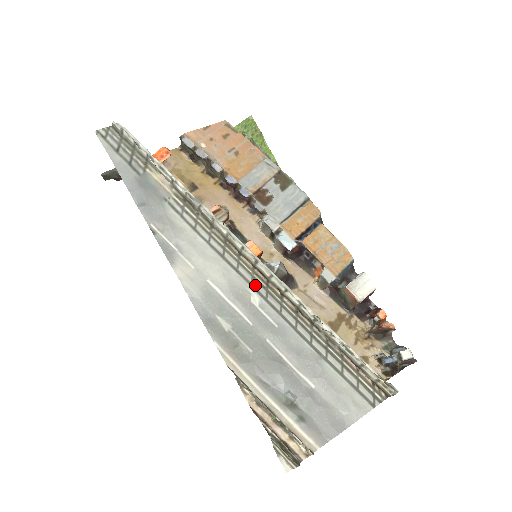
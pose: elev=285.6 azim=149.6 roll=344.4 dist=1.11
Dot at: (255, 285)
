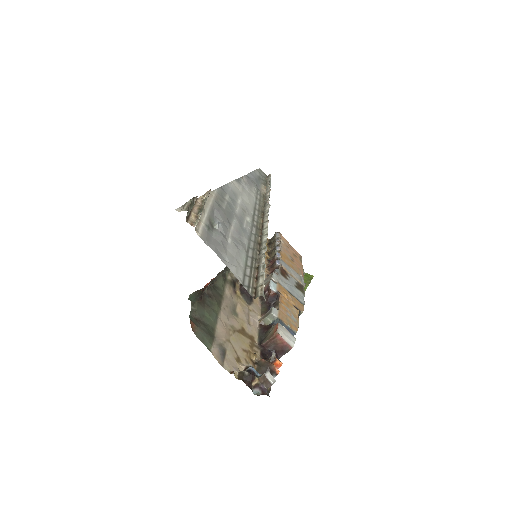
Dot at: (254, 222)
